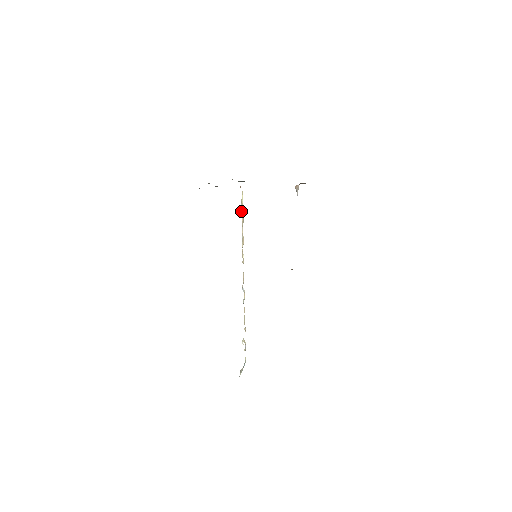
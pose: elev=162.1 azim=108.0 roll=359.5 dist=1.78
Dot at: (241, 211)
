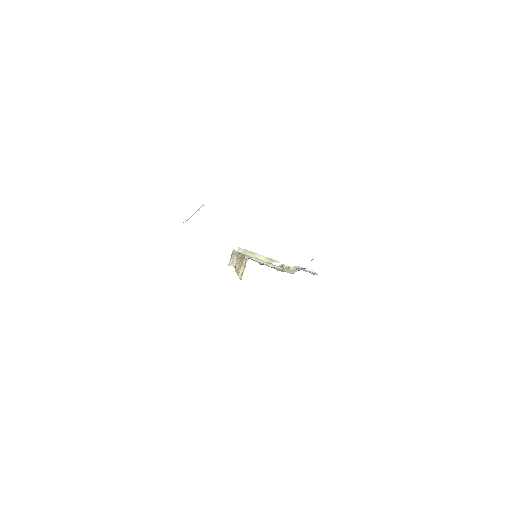
Dot at: occluded
